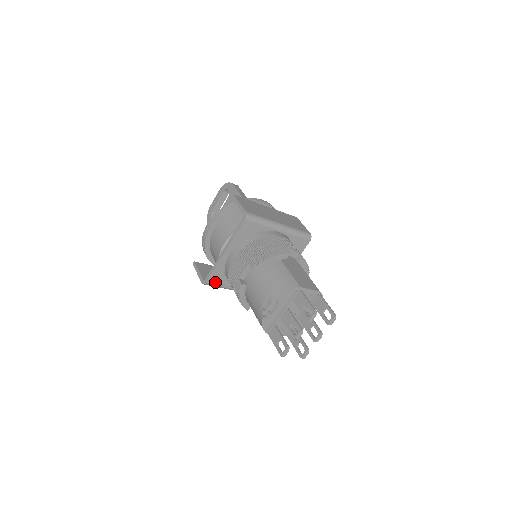
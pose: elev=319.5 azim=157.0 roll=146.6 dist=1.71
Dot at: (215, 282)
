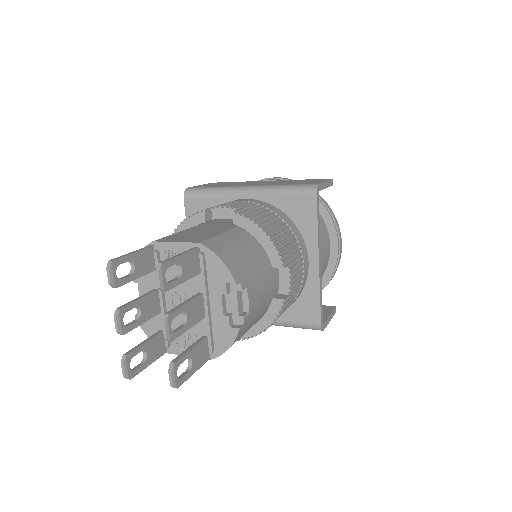
Dot at: occluded
